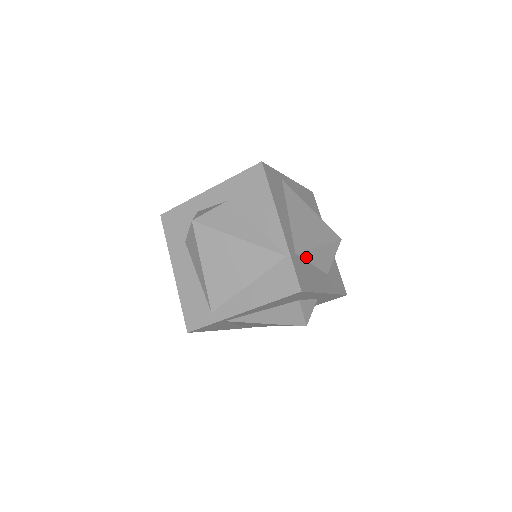
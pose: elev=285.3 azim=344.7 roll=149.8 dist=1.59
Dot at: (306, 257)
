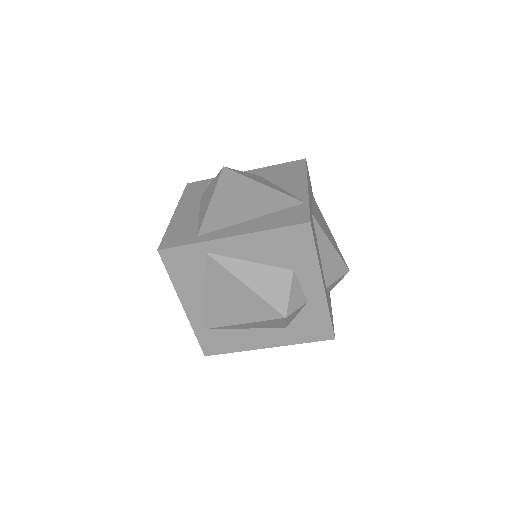
Dot at: (317, 234)
